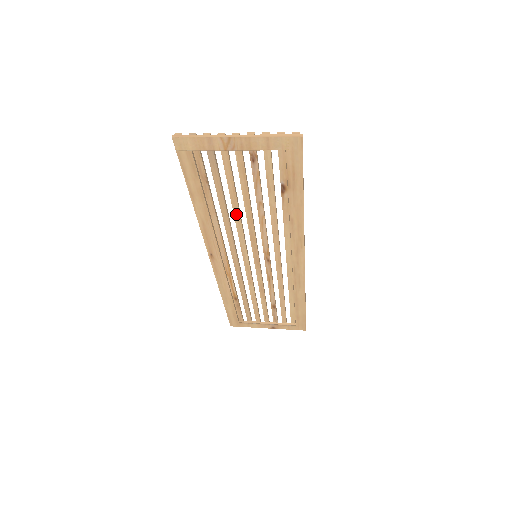
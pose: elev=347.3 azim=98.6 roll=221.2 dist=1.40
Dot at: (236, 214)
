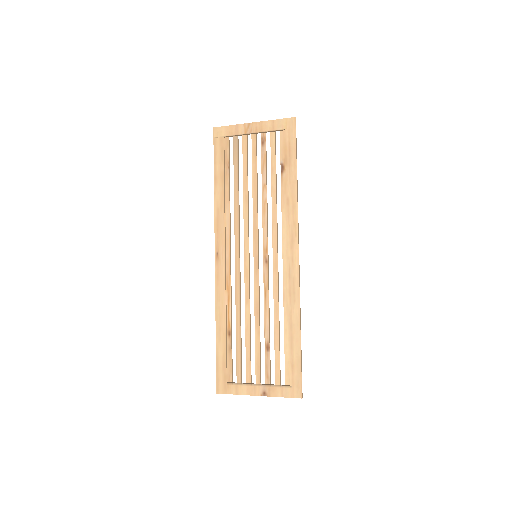
Dot at: (245, 200)
